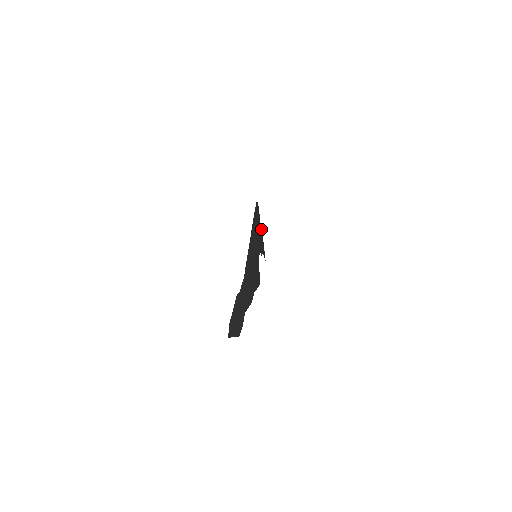
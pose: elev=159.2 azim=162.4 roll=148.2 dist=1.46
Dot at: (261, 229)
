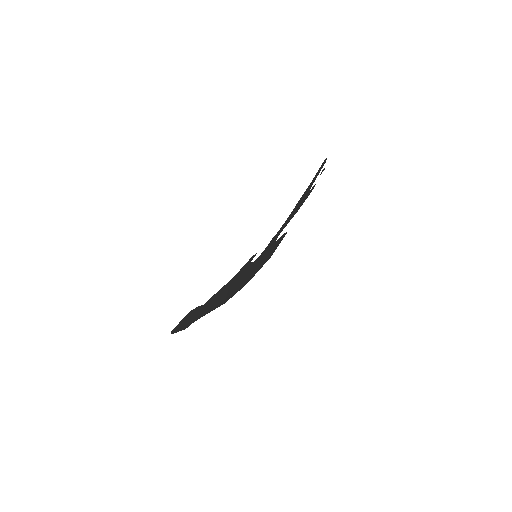
Dot at: occluded
